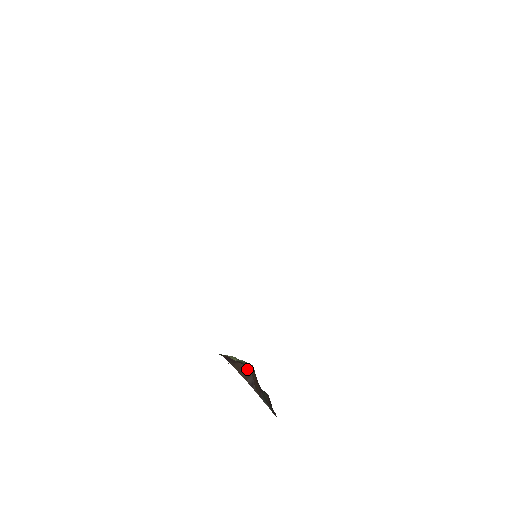
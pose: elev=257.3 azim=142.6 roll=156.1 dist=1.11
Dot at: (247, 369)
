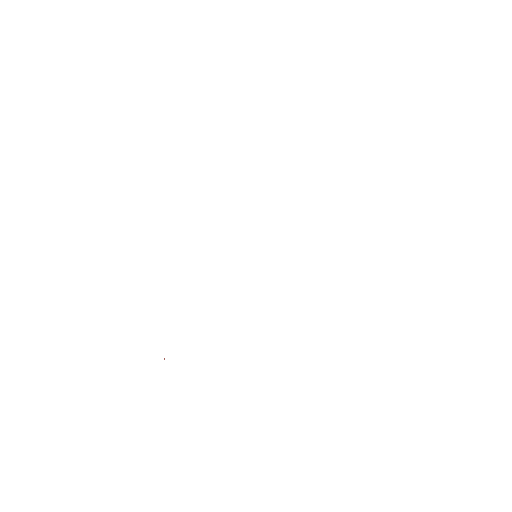
Dot at: occluded
